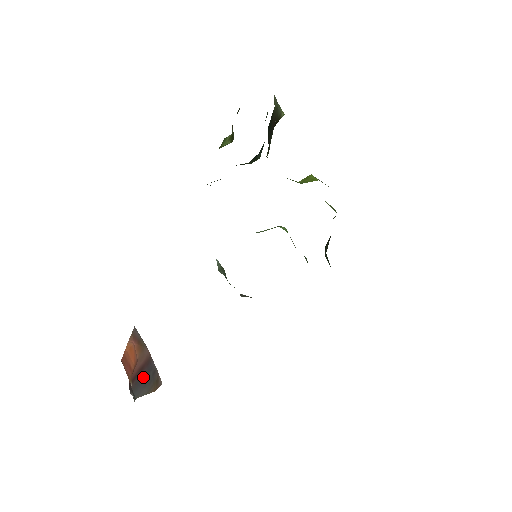
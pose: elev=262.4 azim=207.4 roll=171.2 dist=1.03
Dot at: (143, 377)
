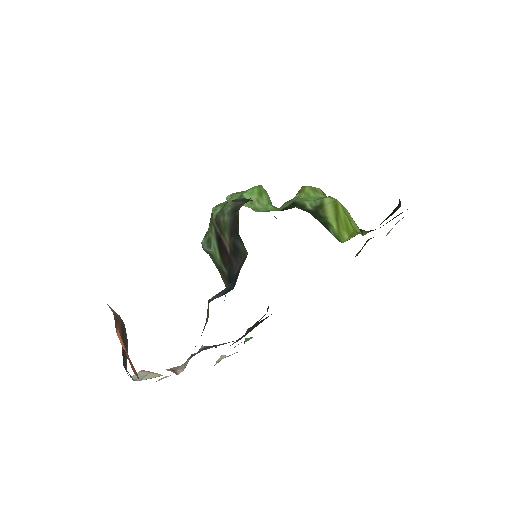
Dot at: occluded
